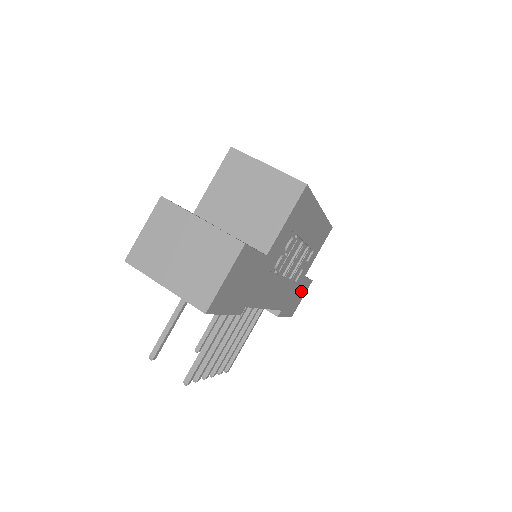
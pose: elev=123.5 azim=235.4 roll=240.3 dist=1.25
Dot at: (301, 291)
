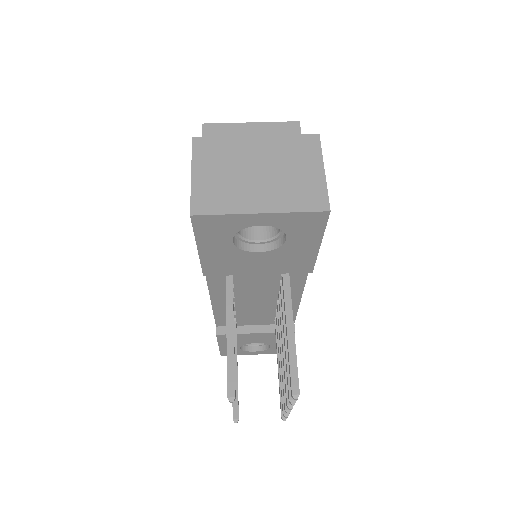
Dot at: occluded
